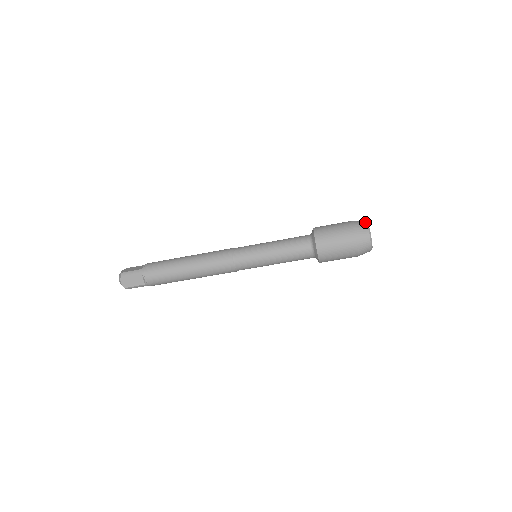
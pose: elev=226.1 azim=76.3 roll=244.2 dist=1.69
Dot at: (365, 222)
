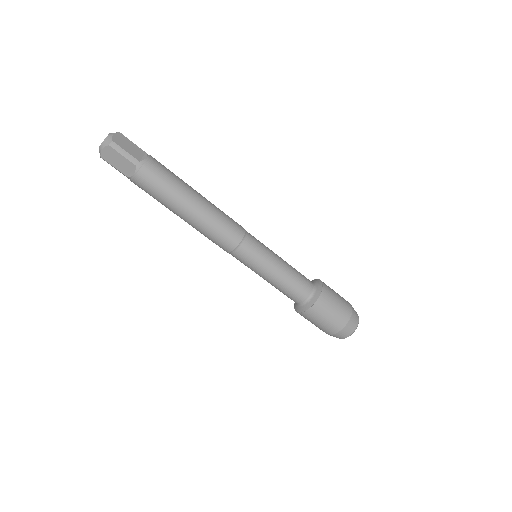
Dot at: occluded
